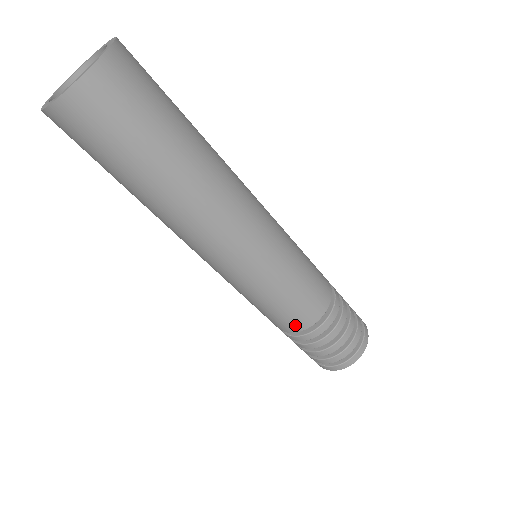
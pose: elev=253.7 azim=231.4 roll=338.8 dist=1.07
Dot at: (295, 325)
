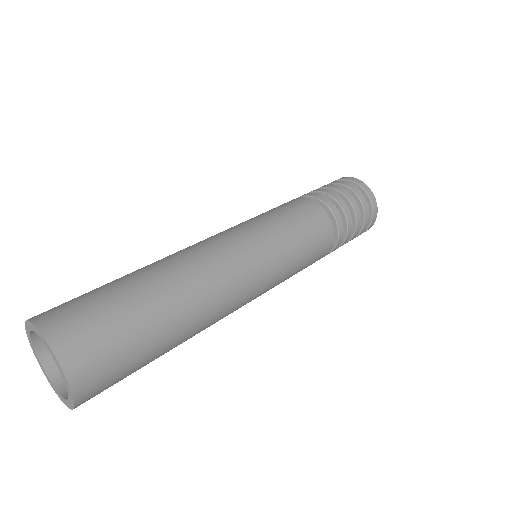
Dot at: occluded
